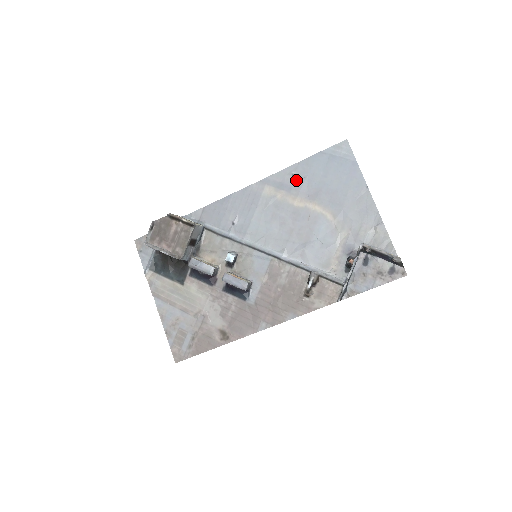
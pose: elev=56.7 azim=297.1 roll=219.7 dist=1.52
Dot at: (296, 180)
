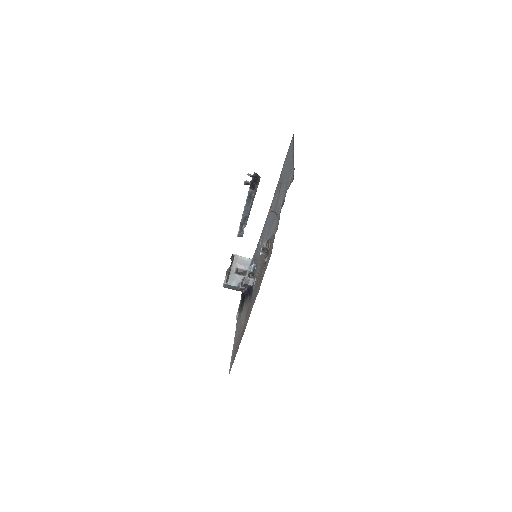
Dot at: (278, 186)
